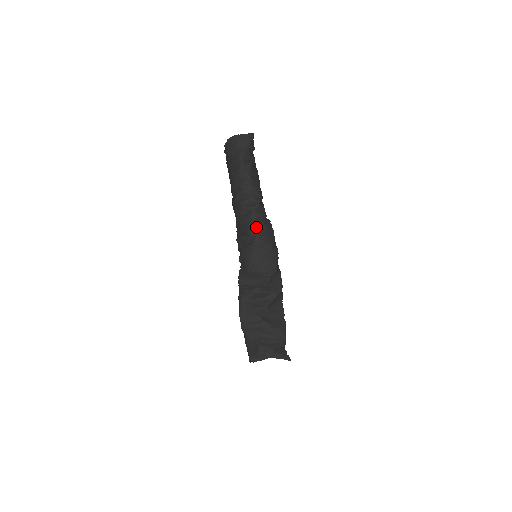
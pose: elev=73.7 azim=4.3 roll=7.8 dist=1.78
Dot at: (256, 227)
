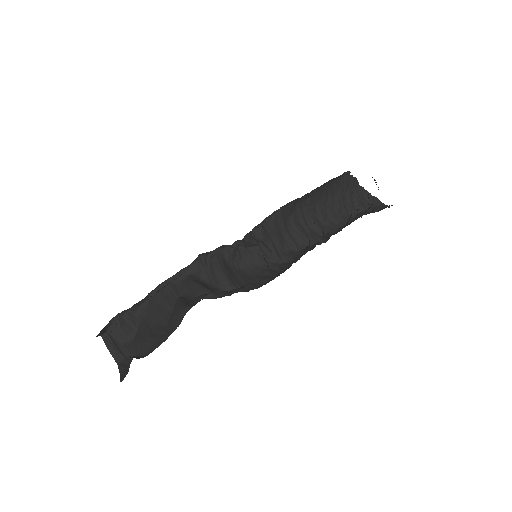
Dot at: (293, 254)
